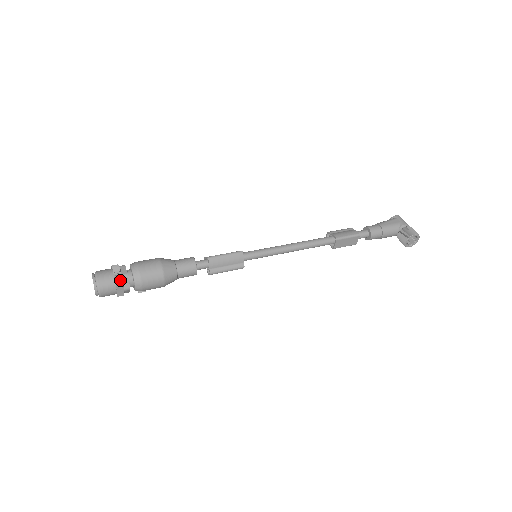
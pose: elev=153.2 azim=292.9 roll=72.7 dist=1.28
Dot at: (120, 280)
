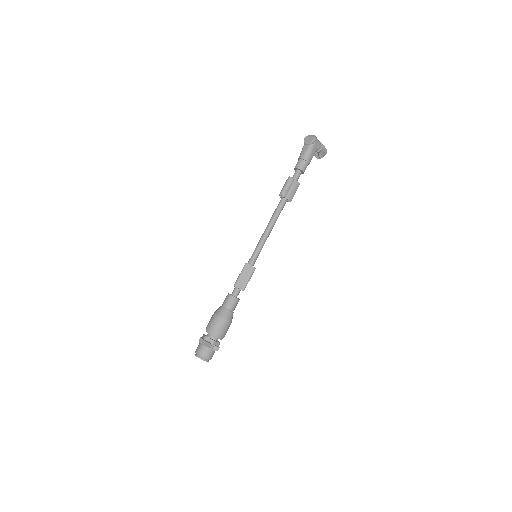
Dot at: occluded
